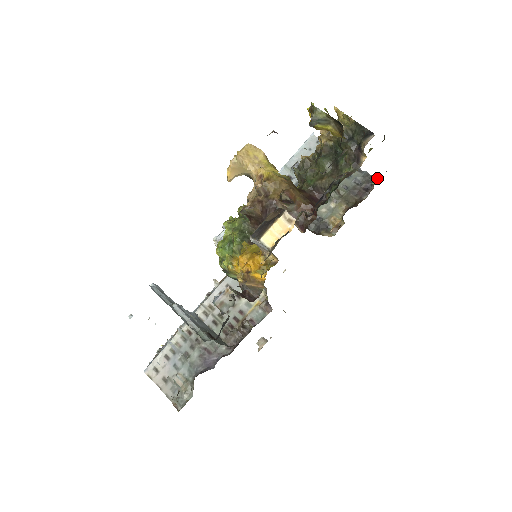
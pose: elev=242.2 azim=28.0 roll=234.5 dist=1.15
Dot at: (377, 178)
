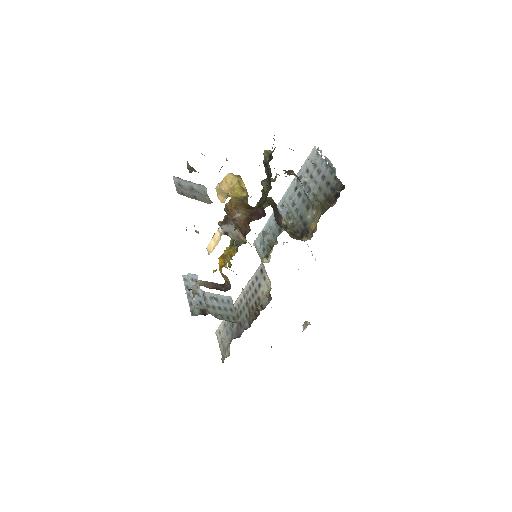
Dot at: (344, 185)
